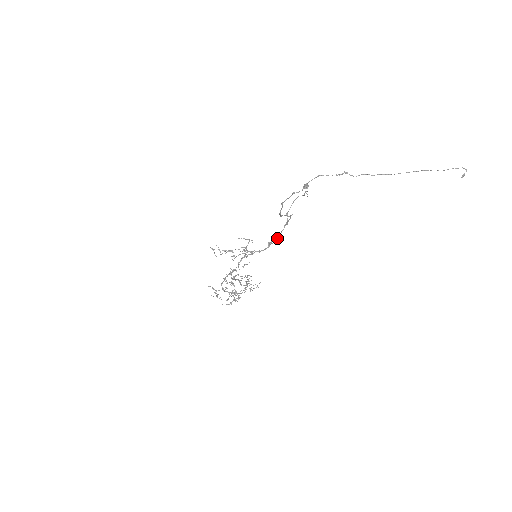
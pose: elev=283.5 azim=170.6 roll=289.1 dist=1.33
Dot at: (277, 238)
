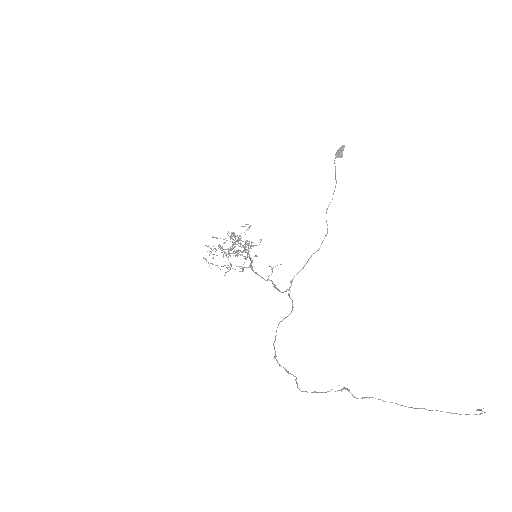
Dot at: (277, 289)
